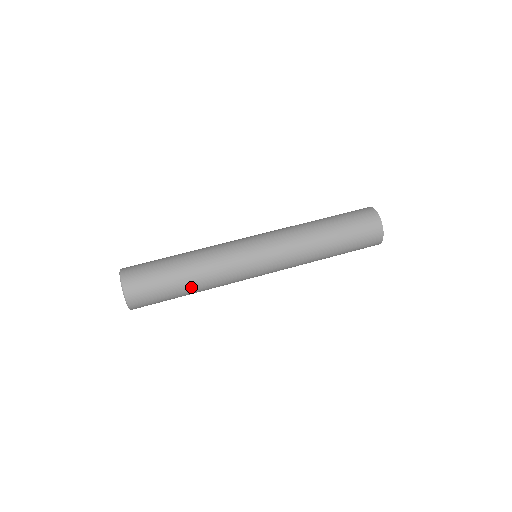
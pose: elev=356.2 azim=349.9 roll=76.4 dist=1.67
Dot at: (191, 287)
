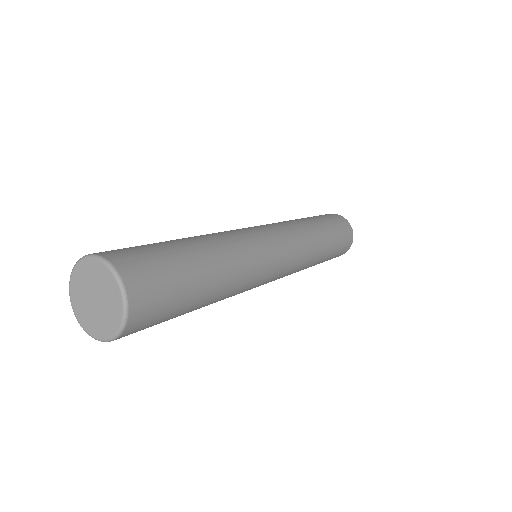
Dot at: (215, 275)
